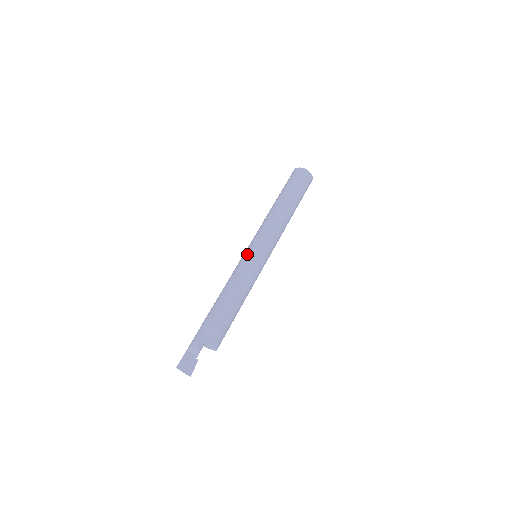
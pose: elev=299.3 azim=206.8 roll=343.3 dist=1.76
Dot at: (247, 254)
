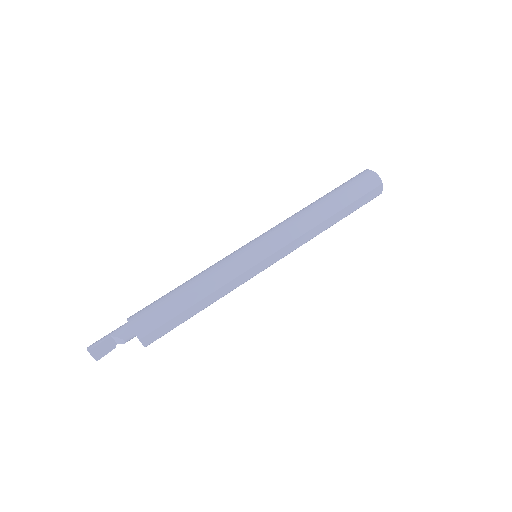
Dot at: (252, 260)
